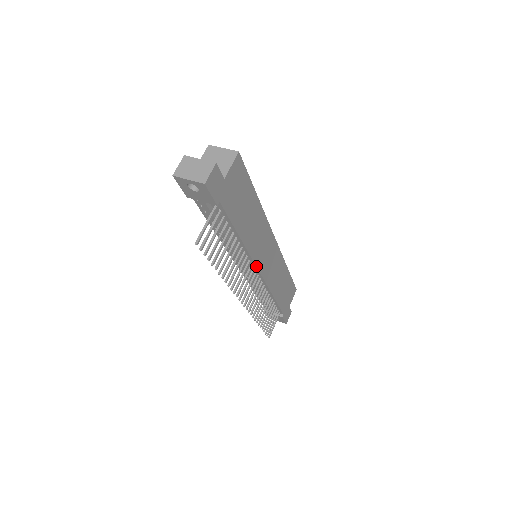
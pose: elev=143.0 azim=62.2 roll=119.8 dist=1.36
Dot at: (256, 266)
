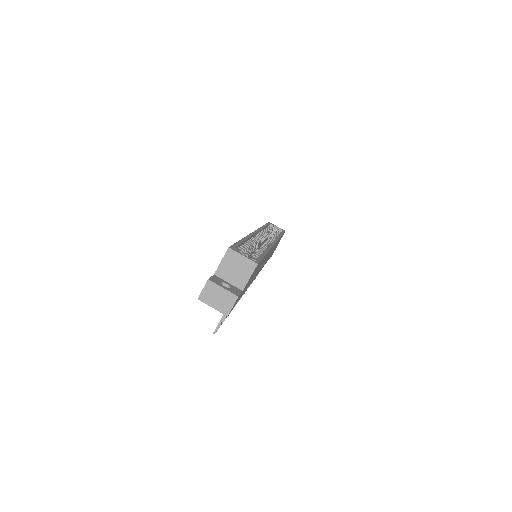
Dot at: occluded
